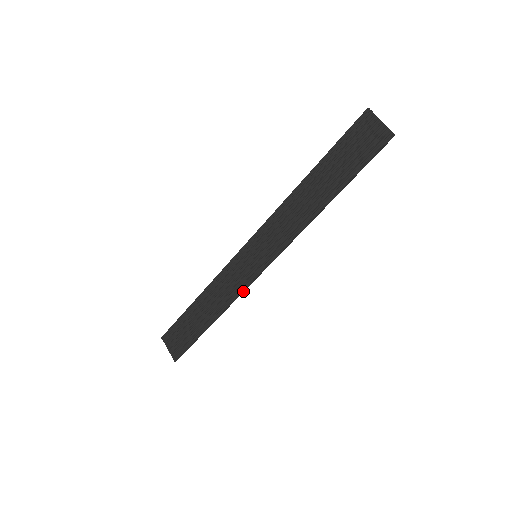
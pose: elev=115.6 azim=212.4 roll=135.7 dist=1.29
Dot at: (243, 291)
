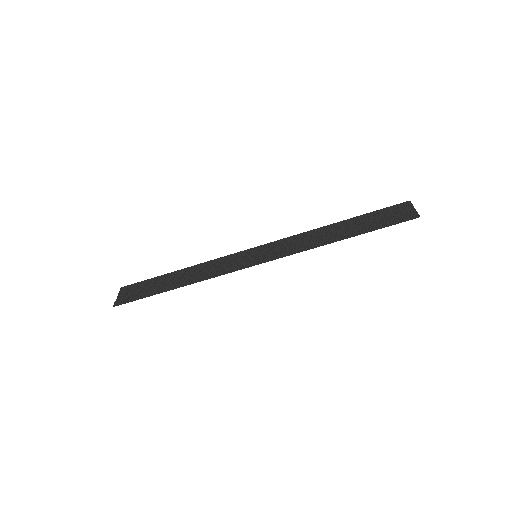
Dot at: (224, 273)
